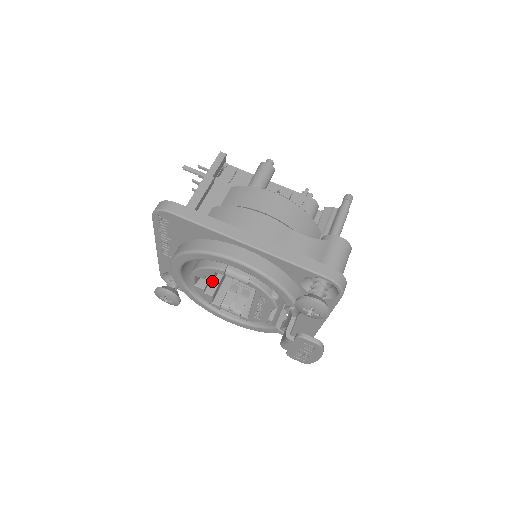
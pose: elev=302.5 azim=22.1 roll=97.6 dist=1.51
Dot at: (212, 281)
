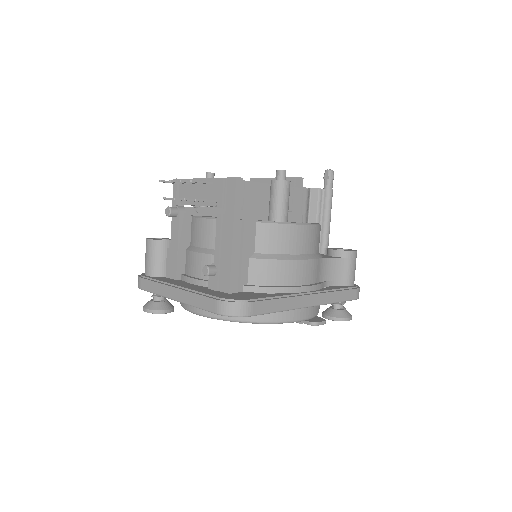
Dot at: occluded
